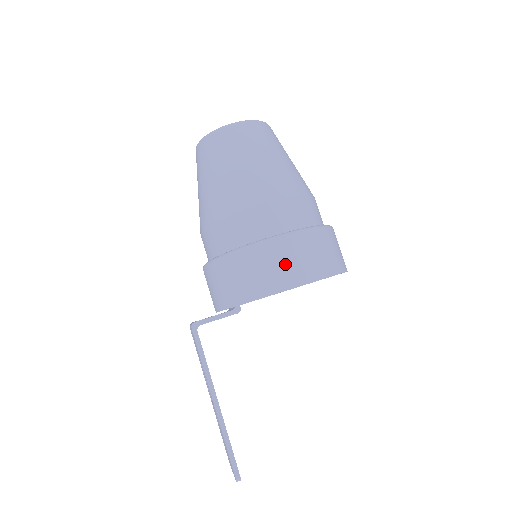
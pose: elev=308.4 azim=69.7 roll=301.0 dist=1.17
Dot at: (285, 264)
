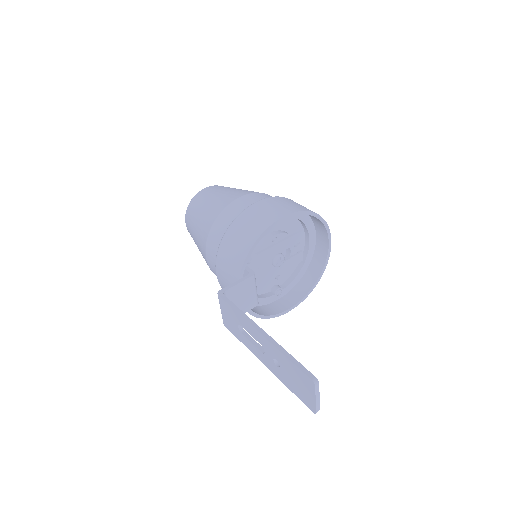
Dot at: (267, 211)
